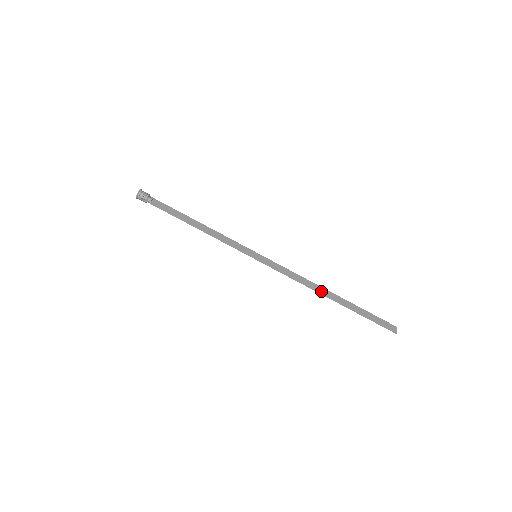
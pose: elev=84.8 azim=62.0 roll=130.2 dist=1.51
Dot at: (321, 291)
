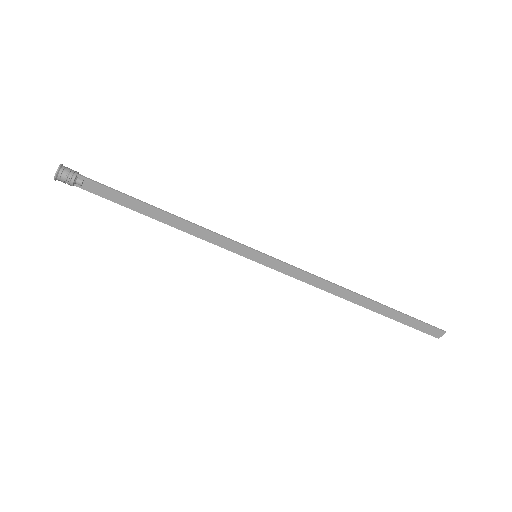
Dot at: (347, 297)
